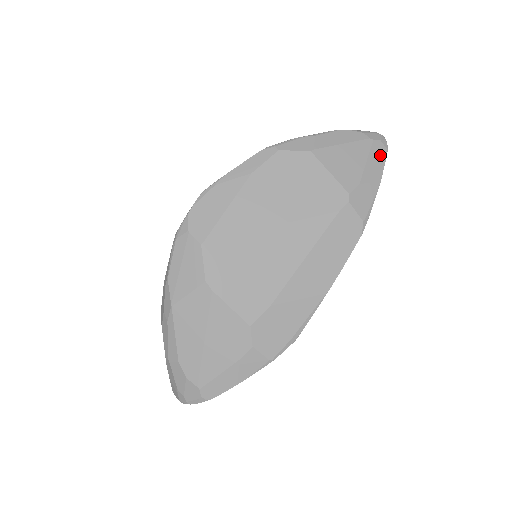
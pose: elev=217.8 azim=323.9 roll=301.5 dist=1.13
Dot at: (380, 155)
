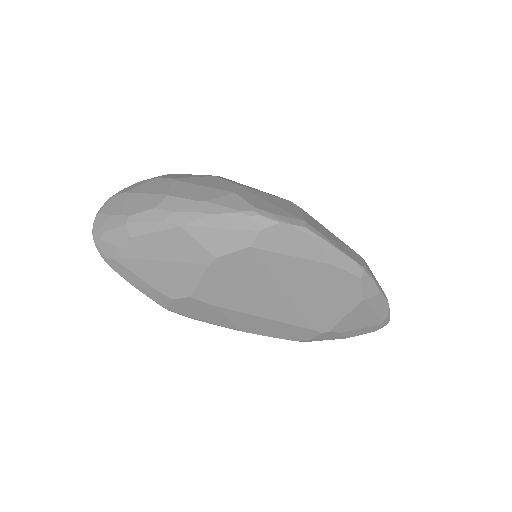
Dot at: (369, 331)
